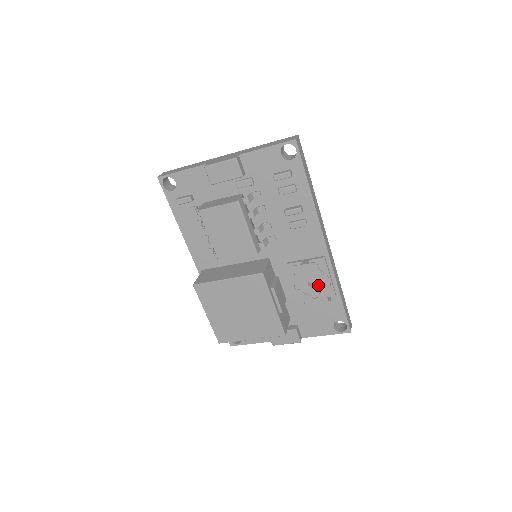
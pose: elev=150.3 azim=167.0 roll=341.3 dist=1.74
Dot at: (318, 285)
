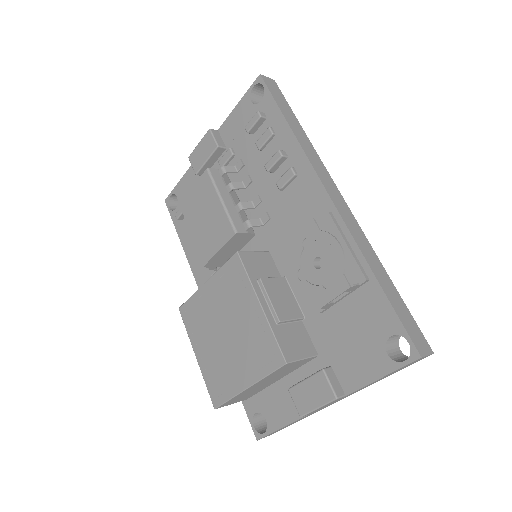
Dot at: (327, 261)
